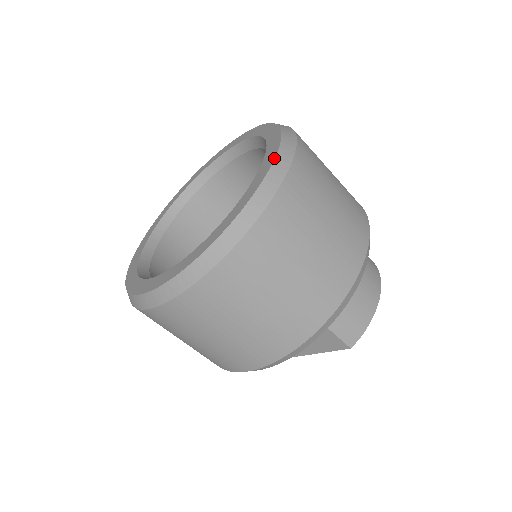
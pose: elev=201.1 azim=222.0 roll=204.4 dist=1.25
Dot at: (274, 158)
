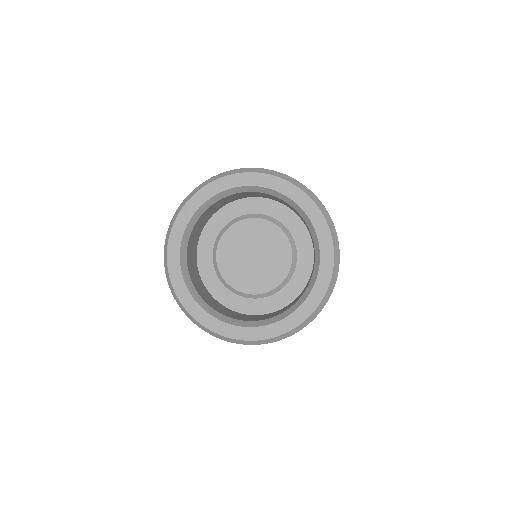
Dot at: (334, 263)
